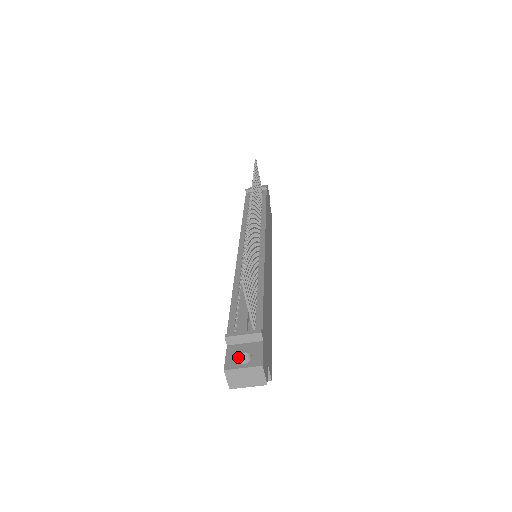
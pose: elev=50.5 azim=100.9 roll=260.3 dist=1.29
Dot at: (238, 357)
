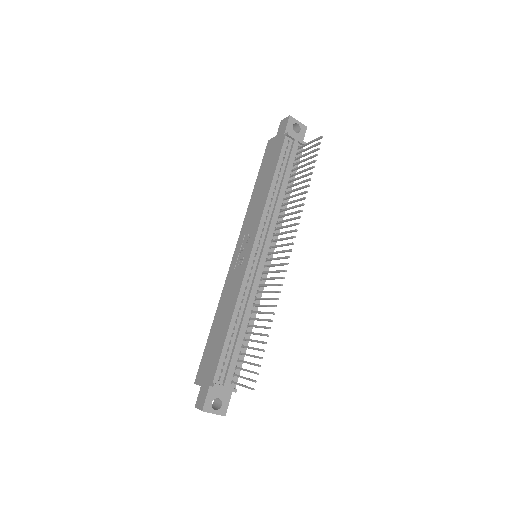
Dot at: (213, 399)
